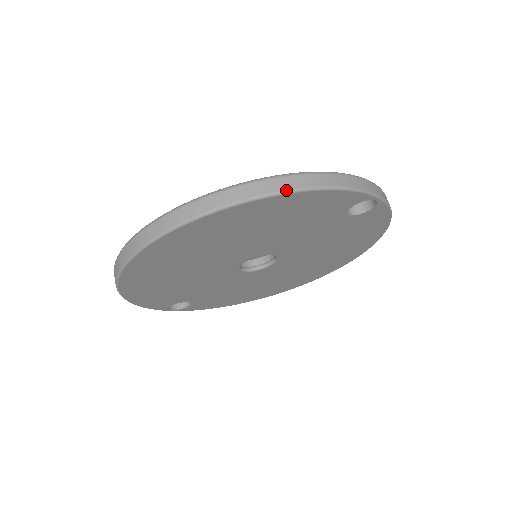
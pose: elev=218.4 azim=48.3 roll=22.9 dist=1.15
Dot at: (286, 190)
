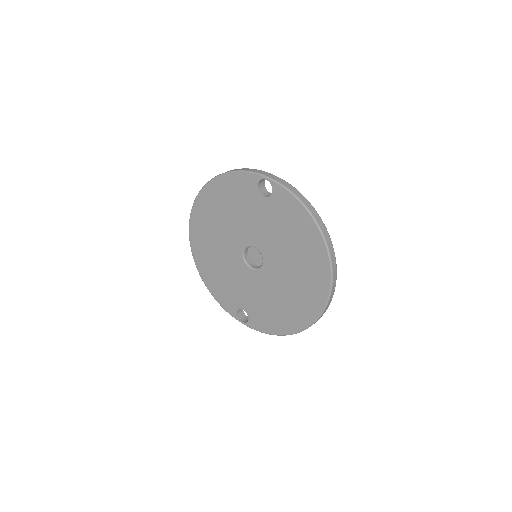
Dot at: (216, 176)
